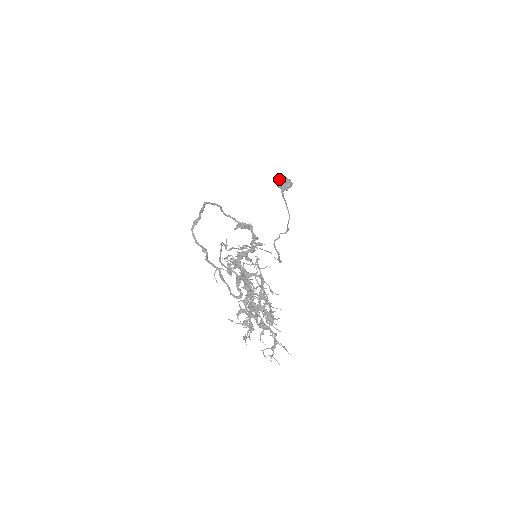
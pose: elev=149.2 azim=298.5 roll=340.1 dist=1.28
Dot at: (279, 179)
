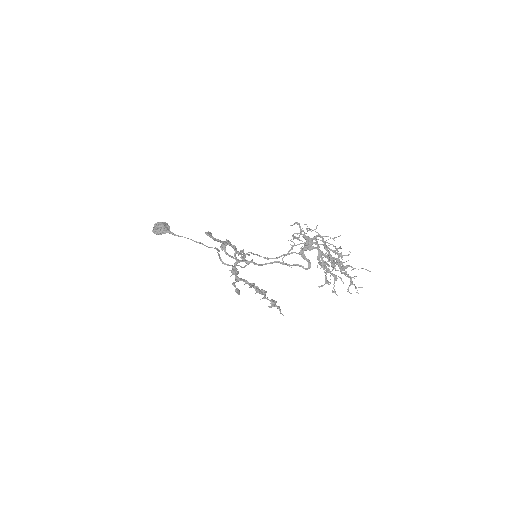
Dot at: (157, 227)
